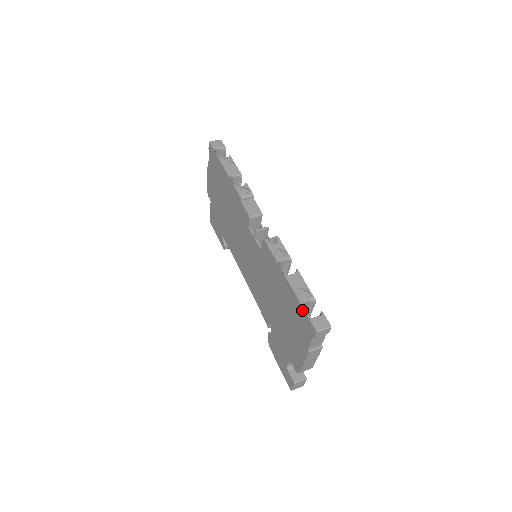
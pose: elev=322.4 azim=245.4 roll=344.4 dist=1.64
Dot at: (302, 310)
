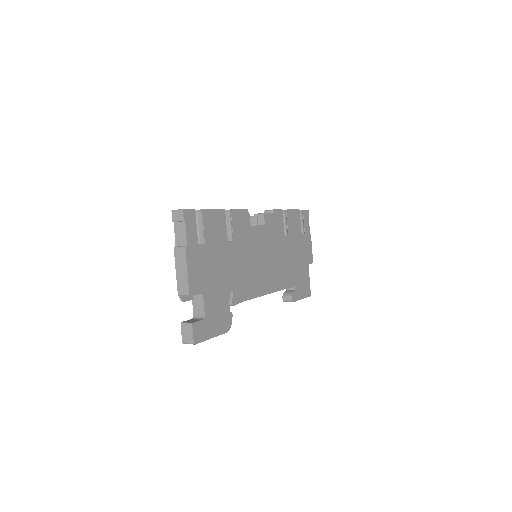
Dot at: occluded
